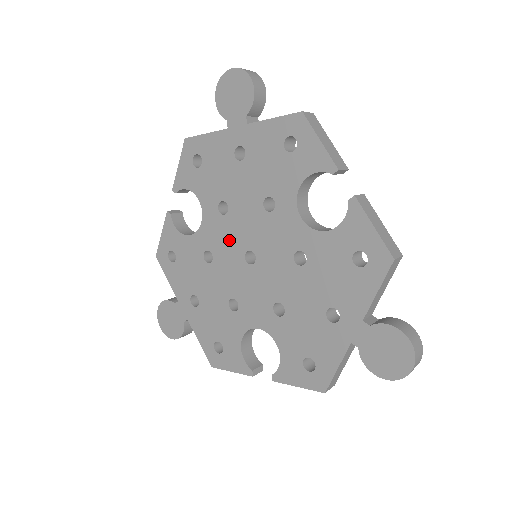
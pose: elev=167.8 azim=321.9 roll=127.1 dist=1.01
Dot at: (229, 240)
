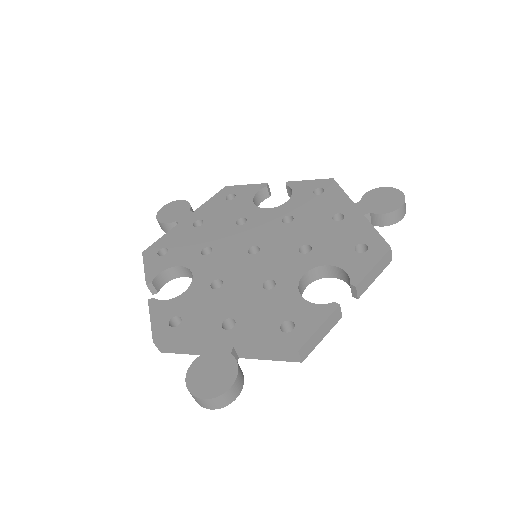
Dot at: (227, 259)
